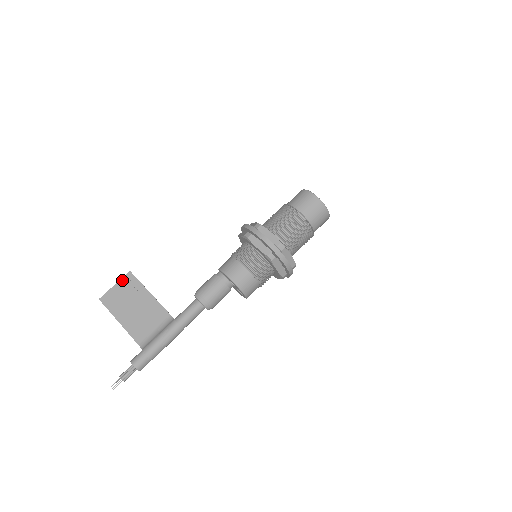
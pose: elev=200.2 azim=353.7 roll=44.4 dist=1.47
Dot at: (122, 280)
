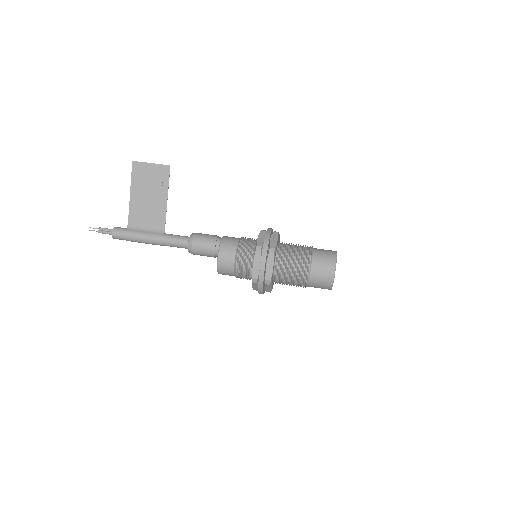
Dot at: (159, 166)
